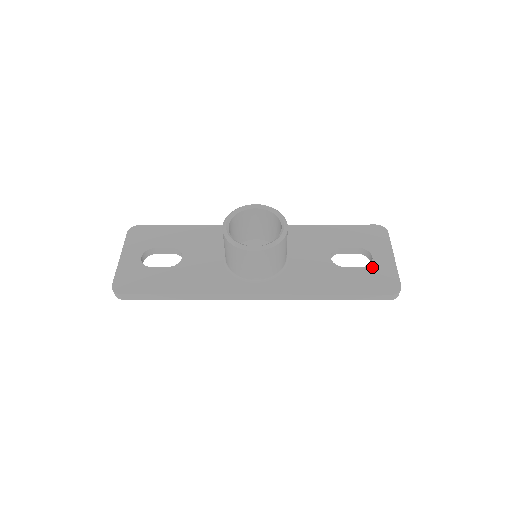
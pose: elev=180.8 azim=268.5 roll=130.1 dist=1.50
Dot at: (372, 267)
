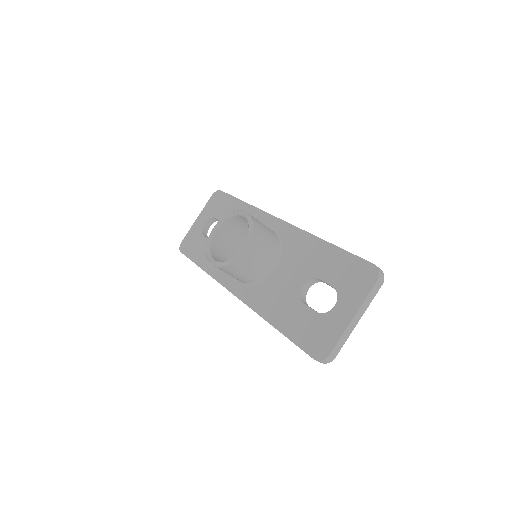
Dot at: (324, 317)
